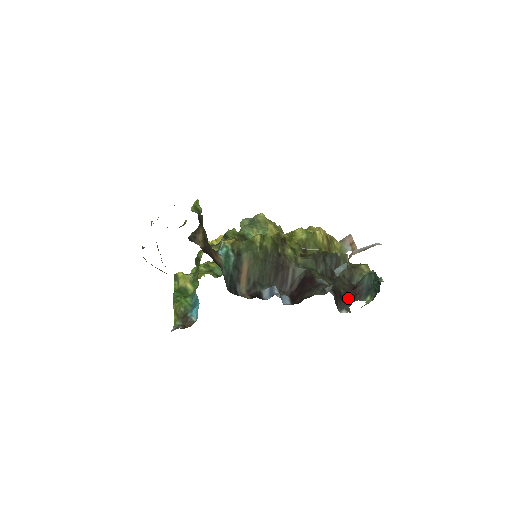
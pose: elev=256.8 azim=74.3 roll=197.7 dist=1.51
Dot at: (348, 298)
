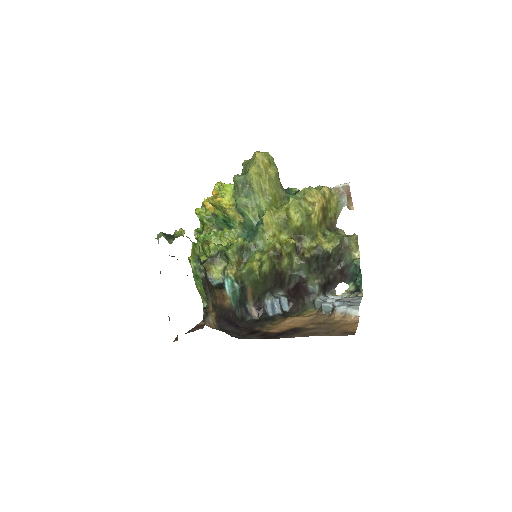
Dot at: (335, 281)
